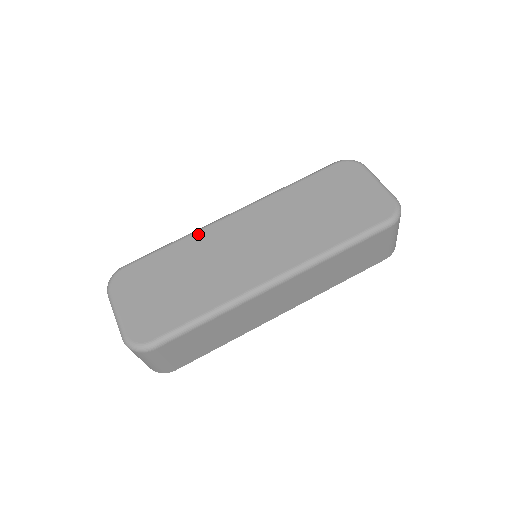
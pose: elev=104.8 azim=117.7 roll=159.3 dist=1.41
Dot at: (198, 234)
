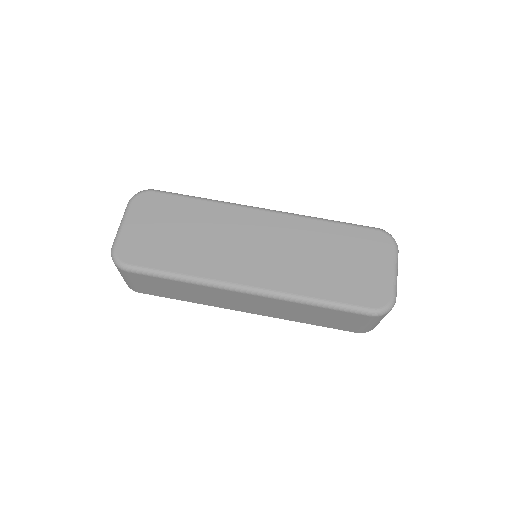
Dot at: (225, 207)
